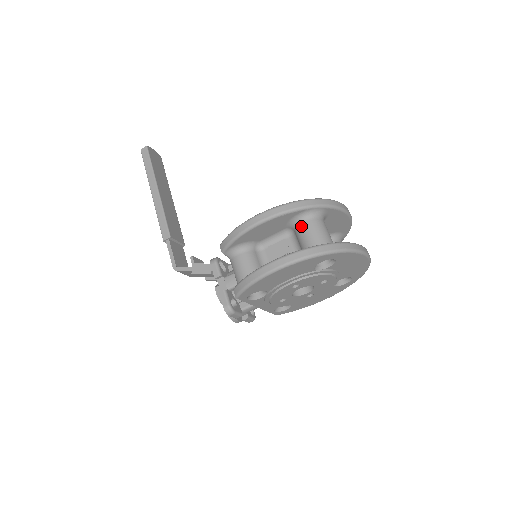
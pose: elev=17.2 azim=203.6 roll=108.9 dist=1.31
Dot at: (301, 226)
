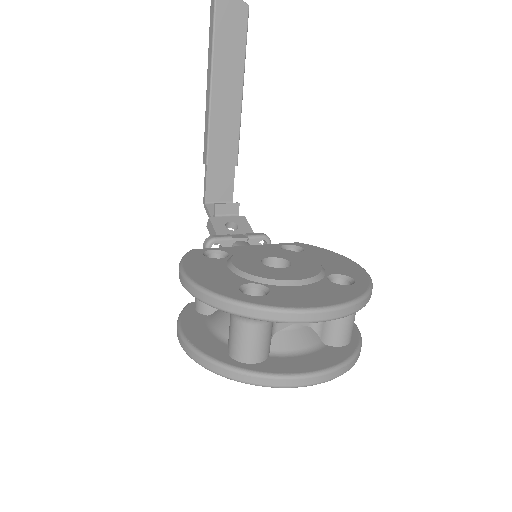
Dot at: (230, 316)
